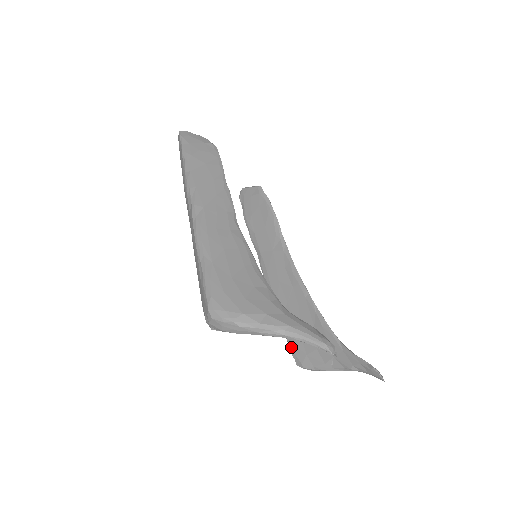
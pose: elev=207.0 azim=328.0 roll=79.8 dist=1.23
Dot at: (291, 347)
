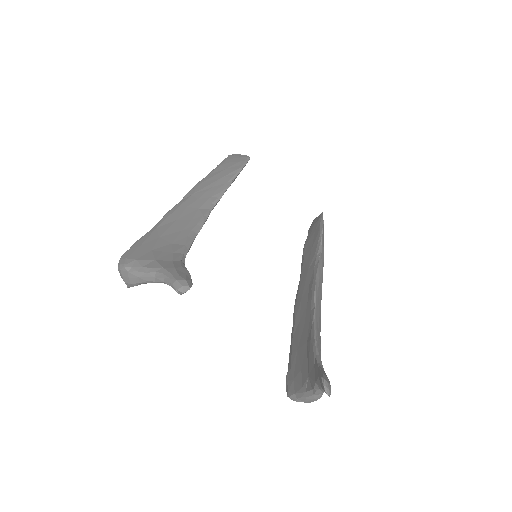
Dot at: (287, 372)
